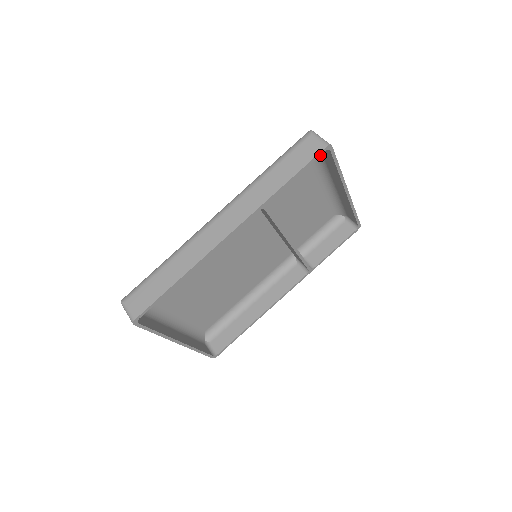
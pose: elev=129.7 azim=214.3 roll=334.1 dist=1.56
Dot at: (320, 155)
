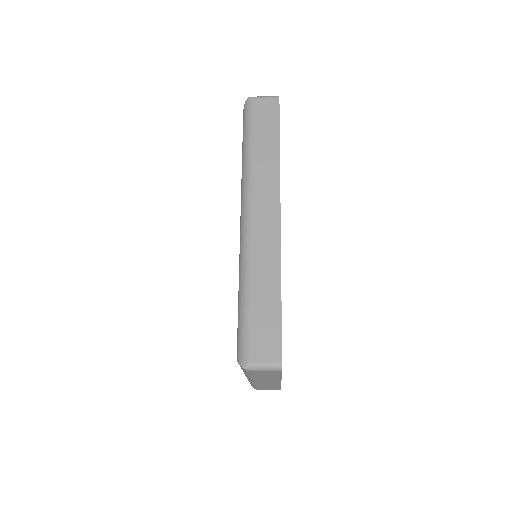
Dot at: occluded
